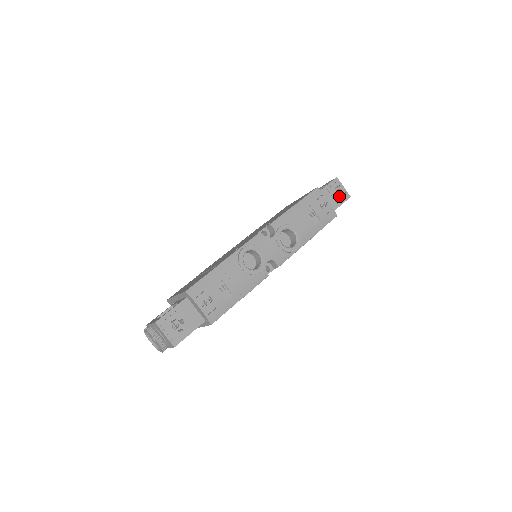
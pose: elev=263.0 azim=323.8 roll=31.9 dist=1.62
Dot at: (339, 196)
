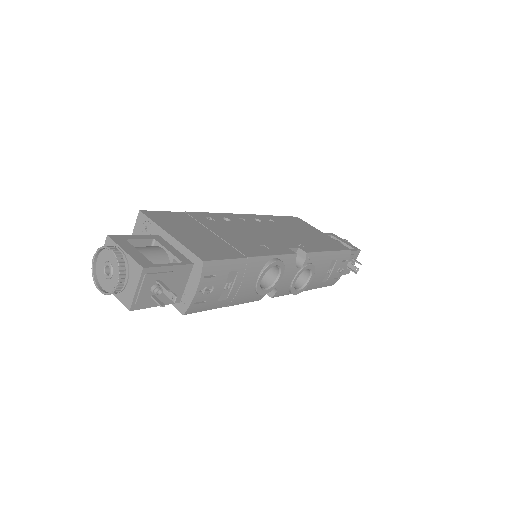
Dot at: (347, 267)
